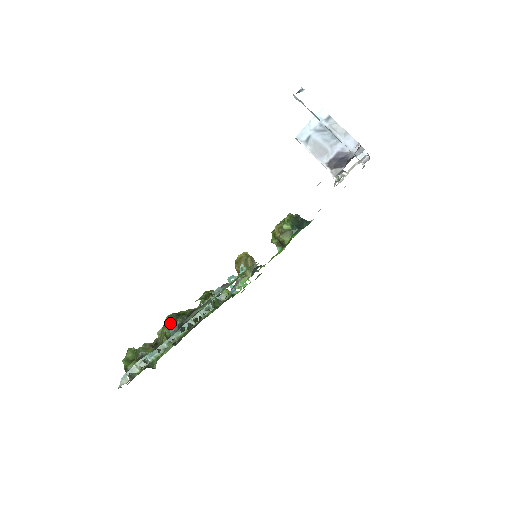
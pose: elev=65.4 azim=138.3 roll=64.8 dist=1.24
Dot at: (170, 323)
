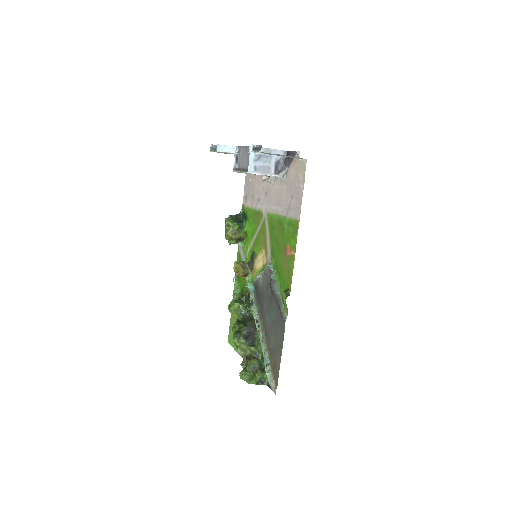
Dot at: (241, 340)
